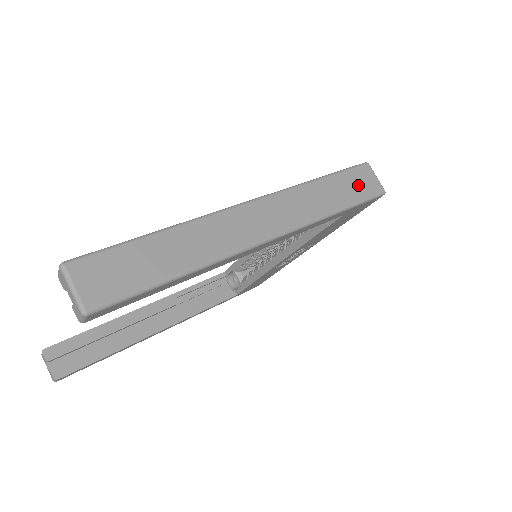
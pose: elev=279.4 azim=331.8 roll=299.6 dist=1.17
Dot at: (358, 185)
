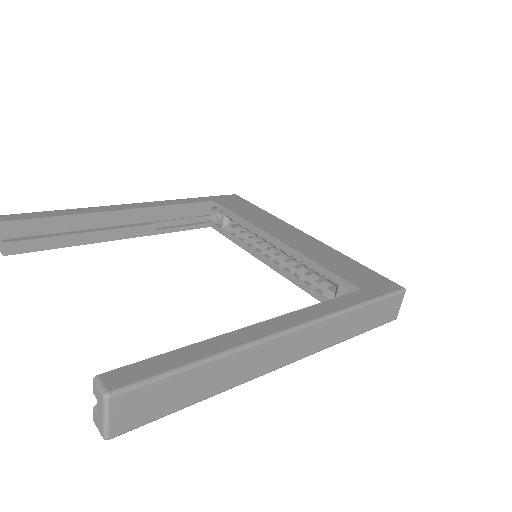
Dot at: (383, 313)
